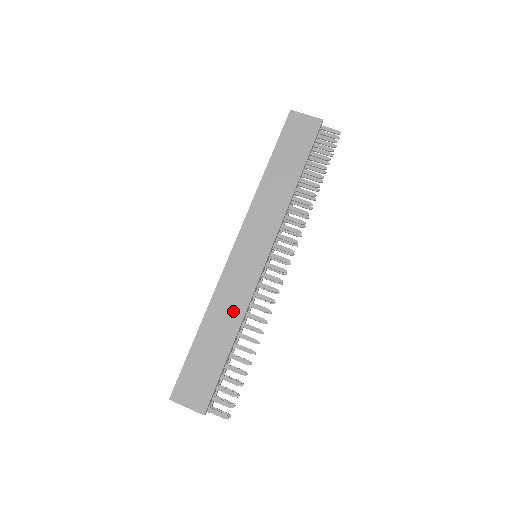
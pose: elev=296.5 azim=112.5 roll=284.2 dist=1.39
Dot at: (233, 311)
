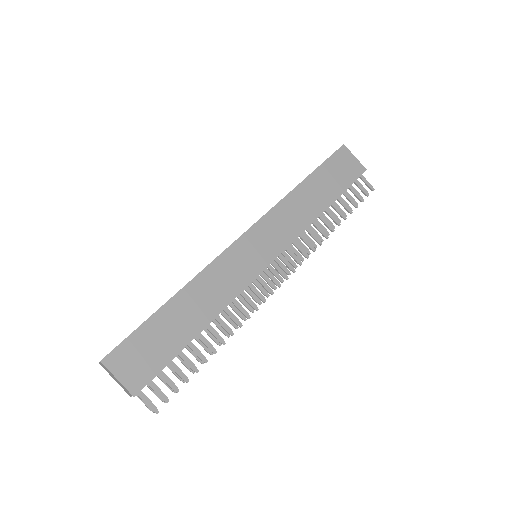
Dot at: (215, 298)
